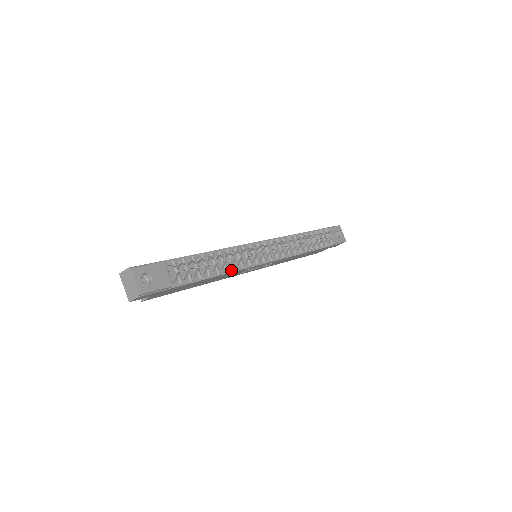
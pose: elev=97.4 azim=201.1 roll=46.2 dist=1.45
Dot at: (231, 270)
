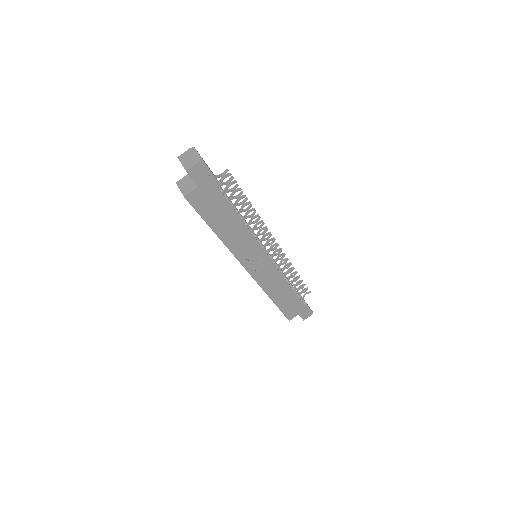
Dot at: (248, 229)
